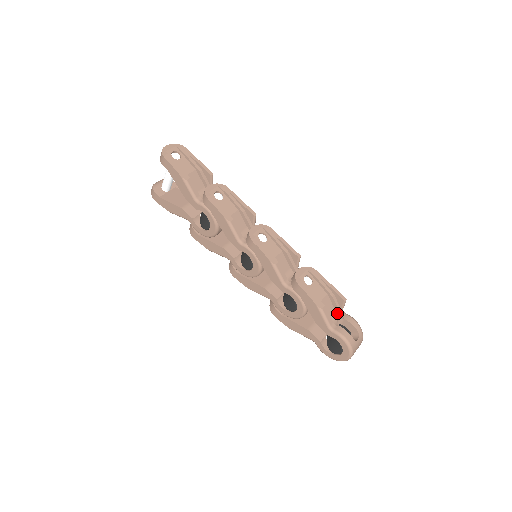
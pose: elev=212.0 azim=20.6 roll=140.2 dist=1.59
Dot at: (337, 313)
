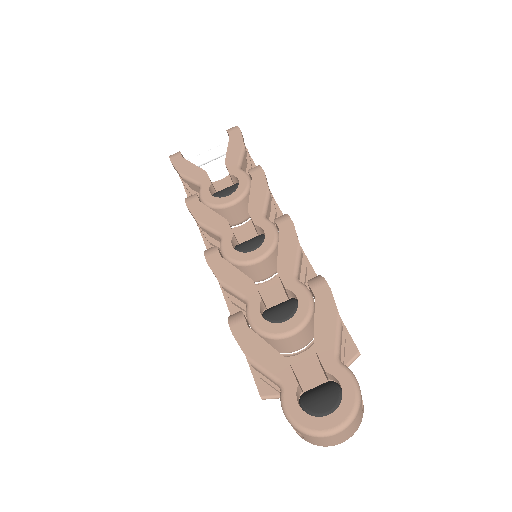
Dot at: occluded
